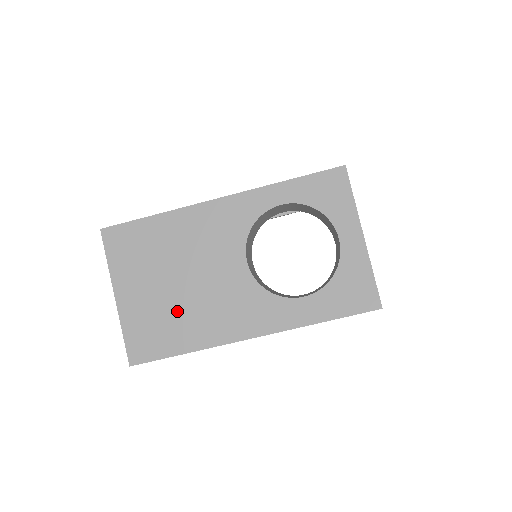
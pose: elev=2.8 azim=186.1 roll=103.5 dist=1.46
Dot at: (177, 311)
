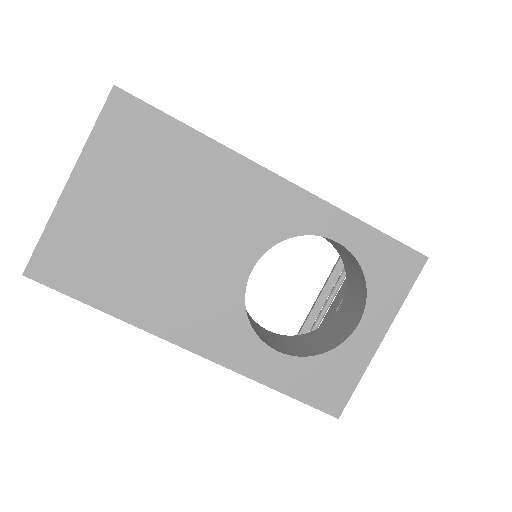
Dot at: (131, 259)
